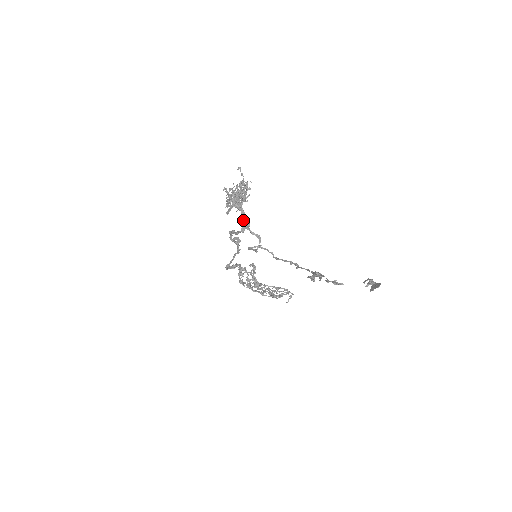
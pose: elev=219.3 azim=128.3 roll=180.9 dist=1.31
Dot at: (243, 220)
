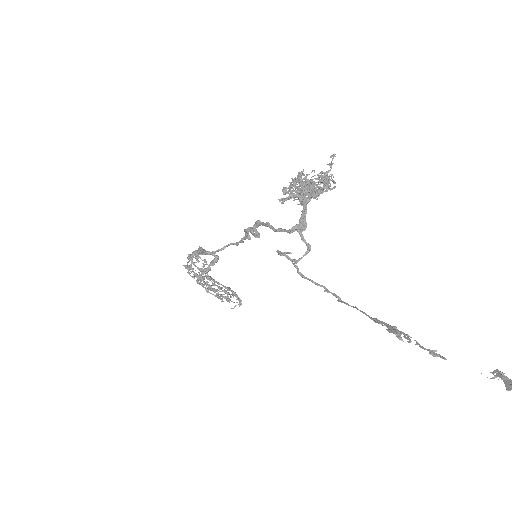
Dot at: (300, 219)
